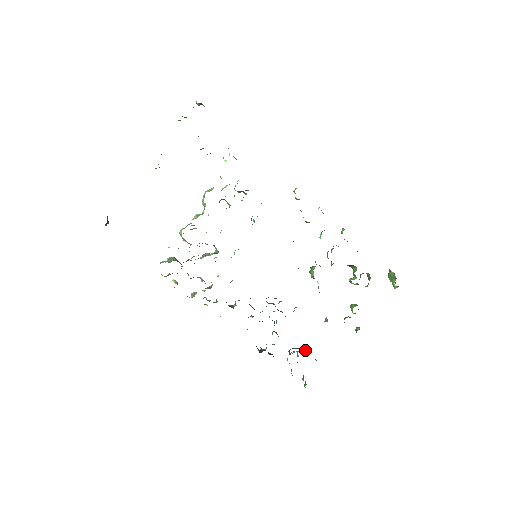
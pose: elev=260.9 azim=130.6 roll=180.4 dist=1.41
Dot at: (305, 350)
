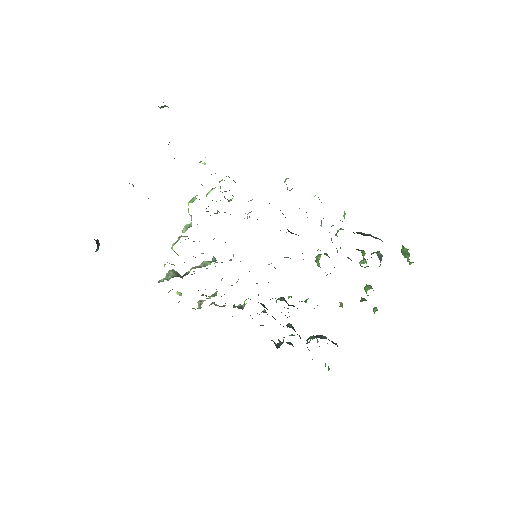
Dot at: (323, 337)
